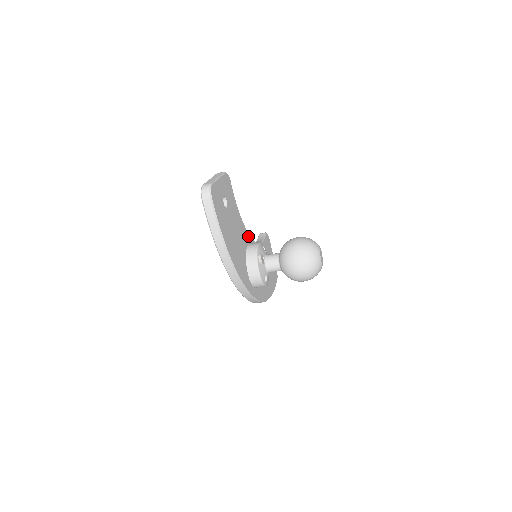
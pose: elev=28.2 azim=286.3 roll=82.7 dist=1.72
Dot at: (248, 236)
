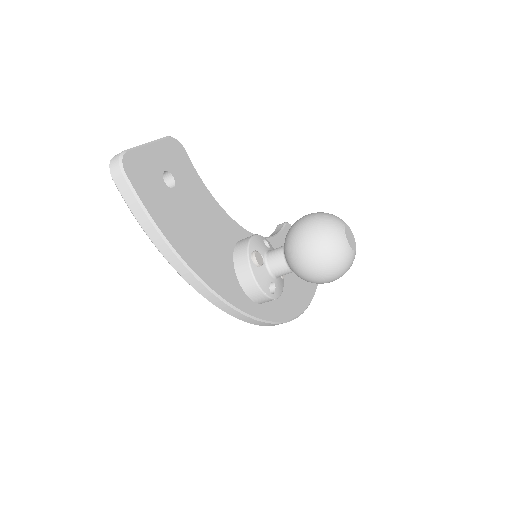
Dot at: (239, 229)
